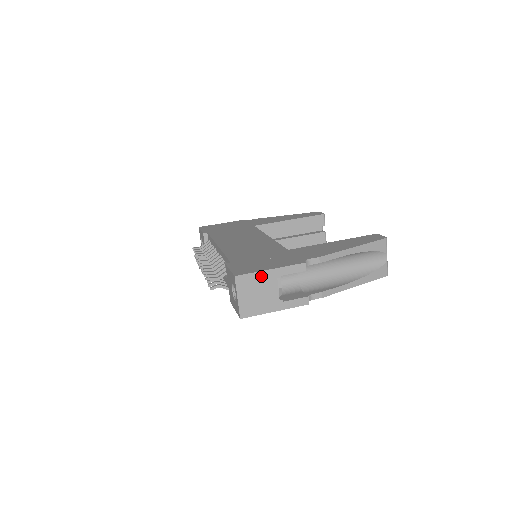
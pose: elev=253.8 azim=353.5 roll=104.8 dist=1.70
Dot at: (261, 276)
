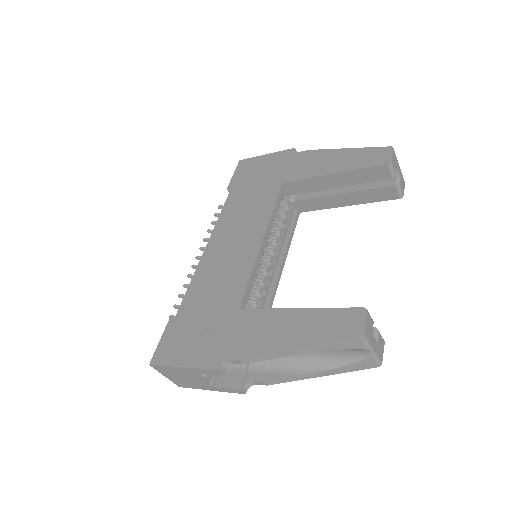
Dot at: (175, 369)
